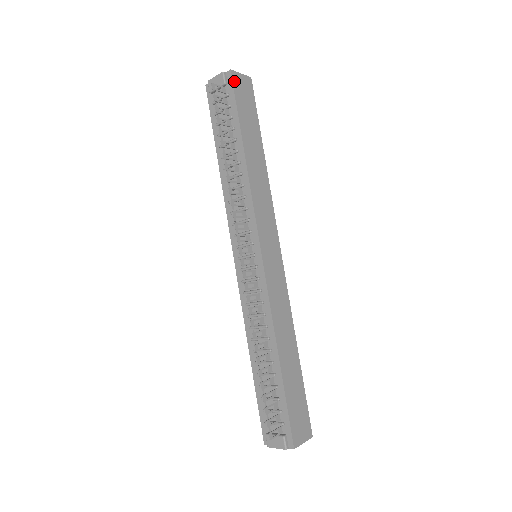
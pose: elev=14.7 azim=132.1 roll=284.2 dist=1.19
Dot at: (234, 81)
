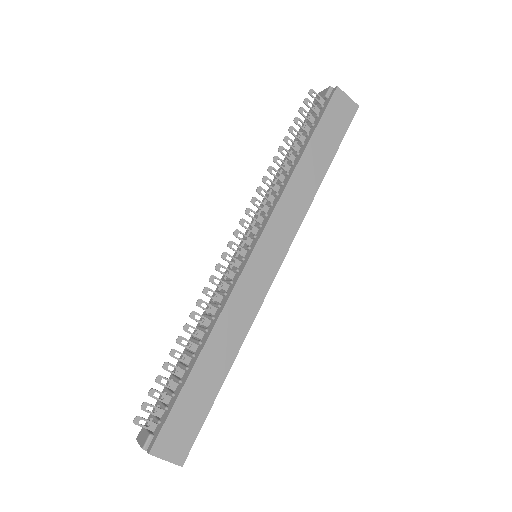
Dot at: (335, 97)
